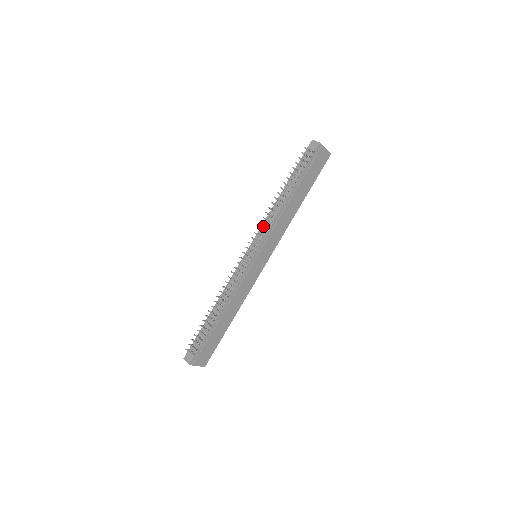
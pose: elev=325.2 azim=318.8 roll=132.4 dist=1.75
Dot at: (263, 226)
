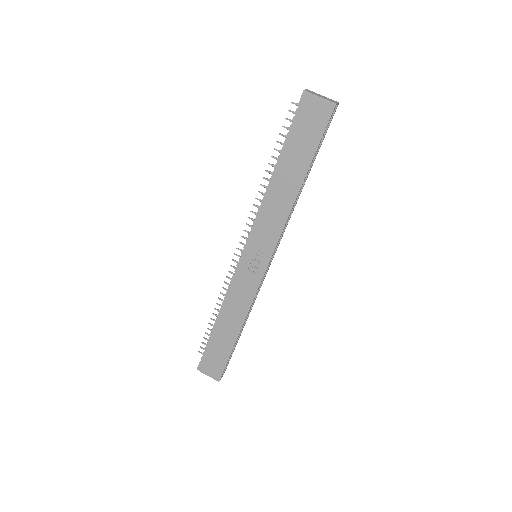
Dot at: occluded
